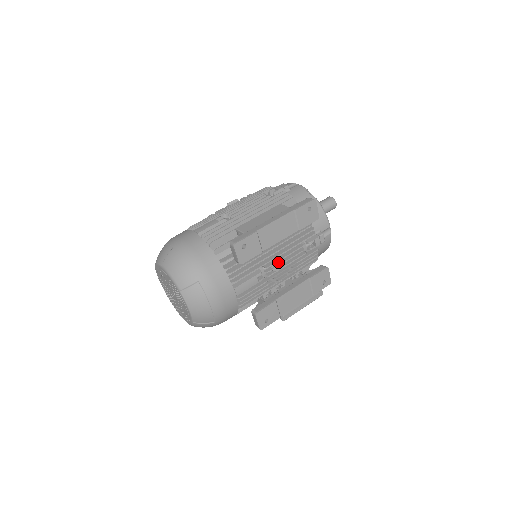
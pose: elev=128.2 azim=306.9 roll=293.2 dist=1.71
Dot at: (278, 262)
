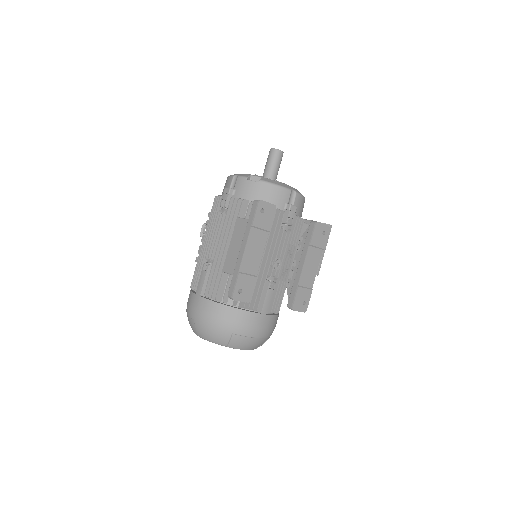
Dot at: (275, 263)
